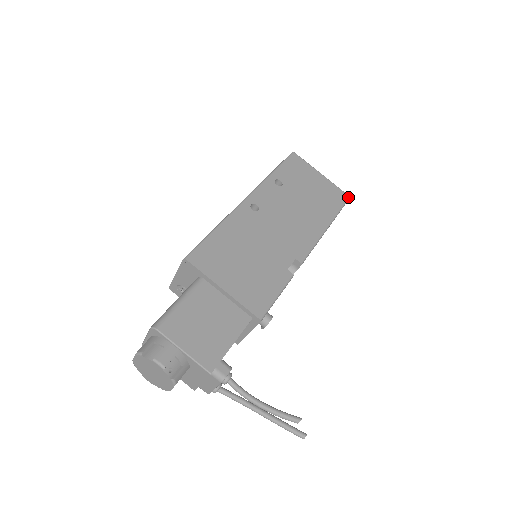
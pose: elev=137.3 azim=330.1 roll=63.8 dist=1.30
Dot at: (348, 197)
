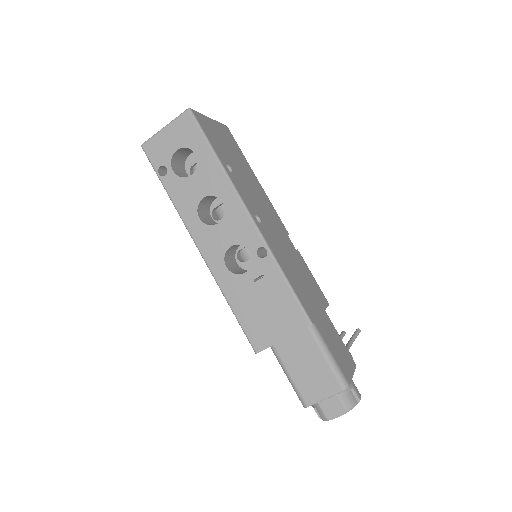
Dot at: (228, 129)
